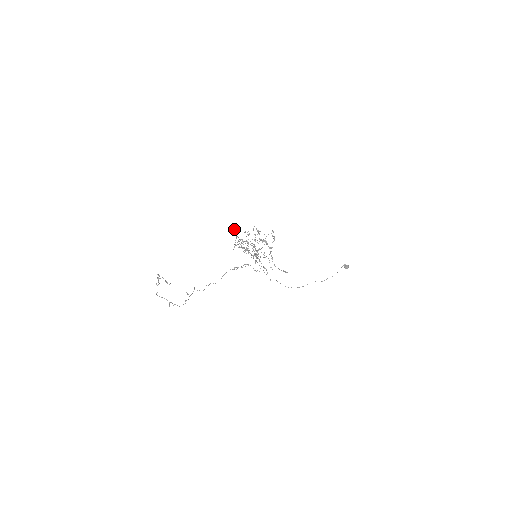
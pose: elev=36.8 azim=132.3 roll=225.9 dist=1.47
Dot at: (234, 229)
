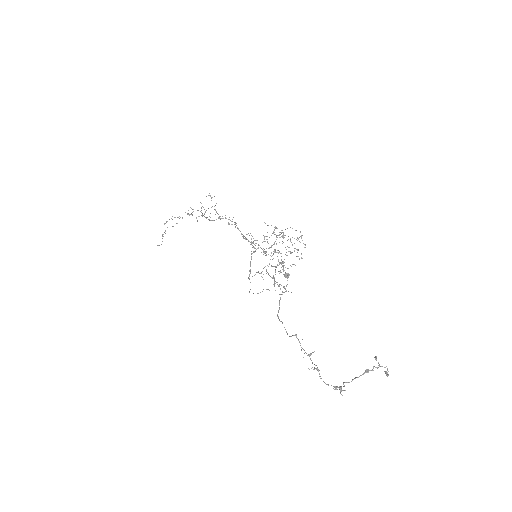
Dot at: occluded
